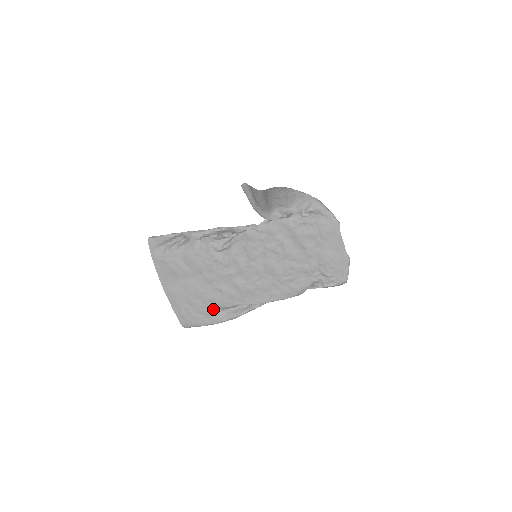
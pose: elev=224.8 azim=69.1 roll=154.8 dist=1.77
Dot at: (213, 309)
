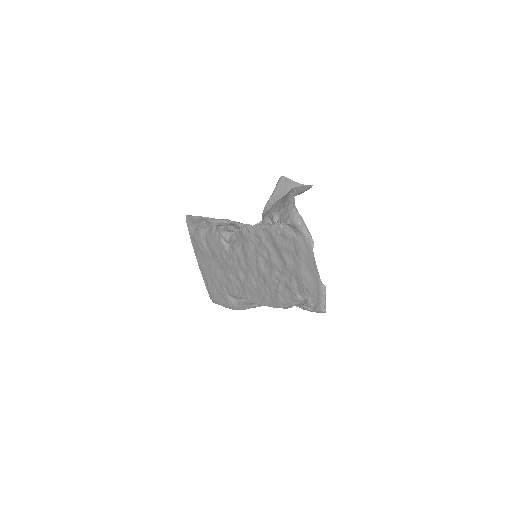
Dot at: (228, 294)
